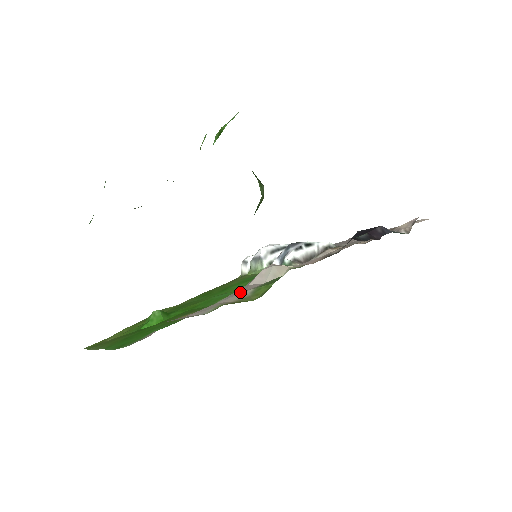
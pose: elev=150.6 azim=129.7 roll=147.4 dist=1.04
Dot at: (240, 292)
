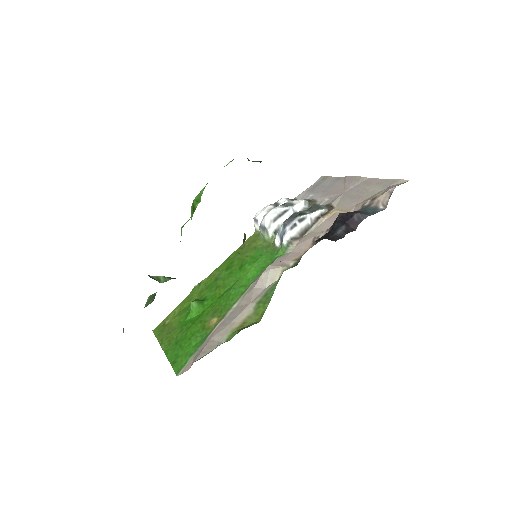
Dot at: (247, 301)
